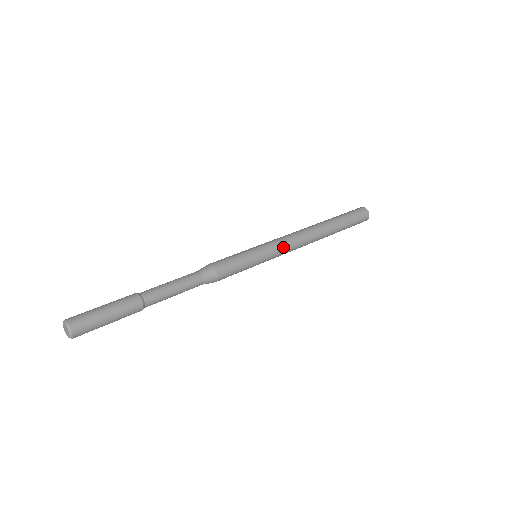
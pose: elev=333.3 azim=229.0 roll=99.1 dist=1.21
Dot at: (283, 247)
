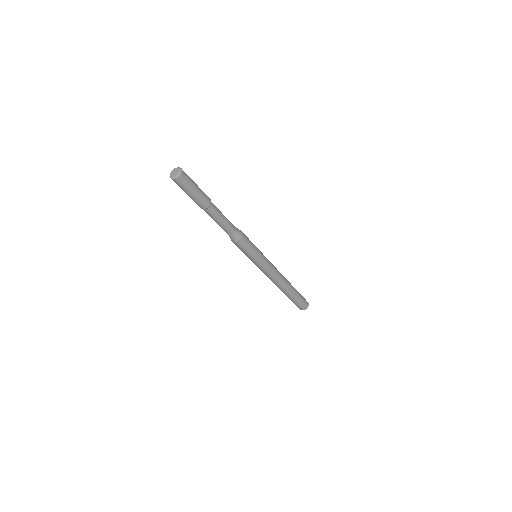
Dot at: occluded
